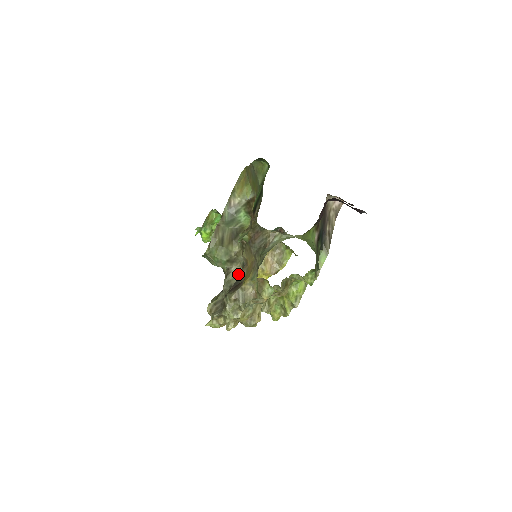
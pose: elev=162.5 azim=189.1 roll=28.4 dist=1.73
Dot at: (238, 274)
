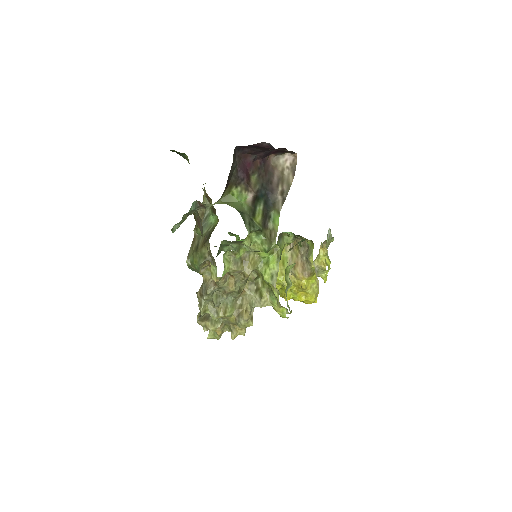
Dot at: occluded
